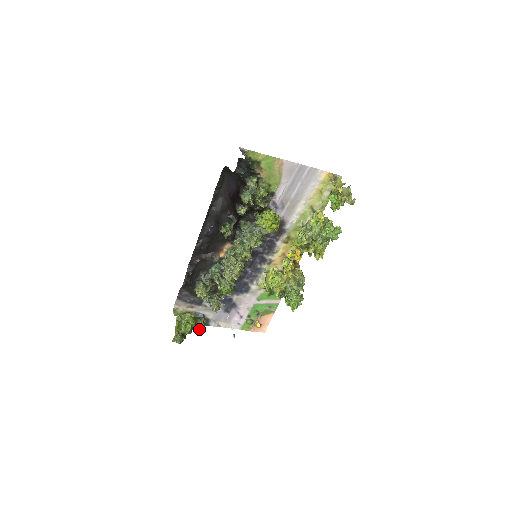
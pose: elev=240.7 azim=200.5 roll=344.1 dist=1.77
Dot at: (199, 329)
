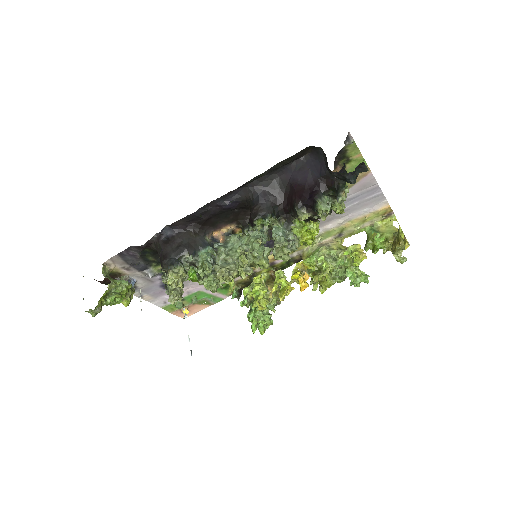
Dot at: (125, 303)
